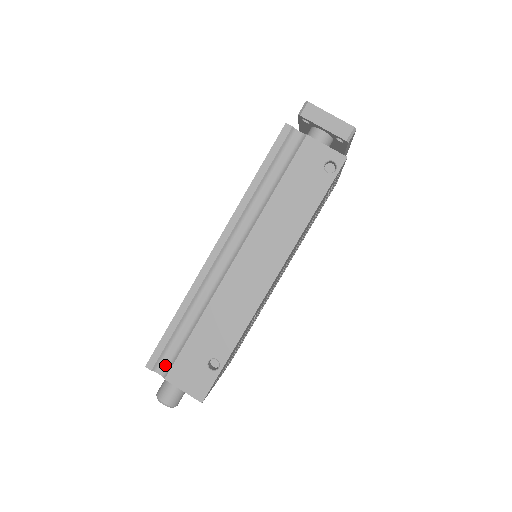
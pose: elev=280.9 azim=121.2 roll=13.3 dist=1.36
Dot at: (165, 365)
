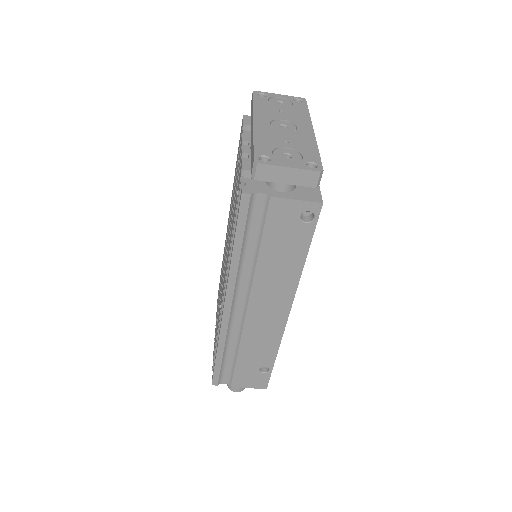
Dot at: (226, 379)
